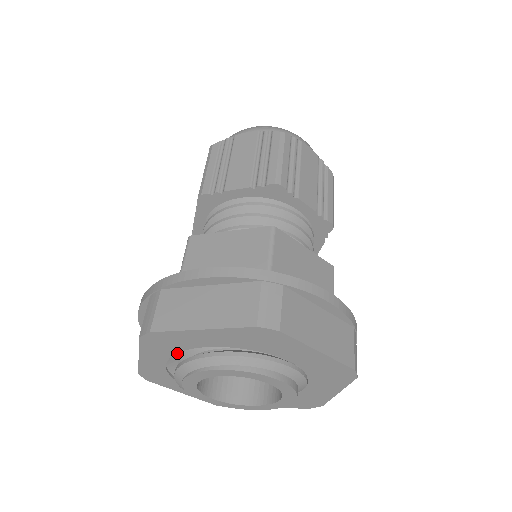
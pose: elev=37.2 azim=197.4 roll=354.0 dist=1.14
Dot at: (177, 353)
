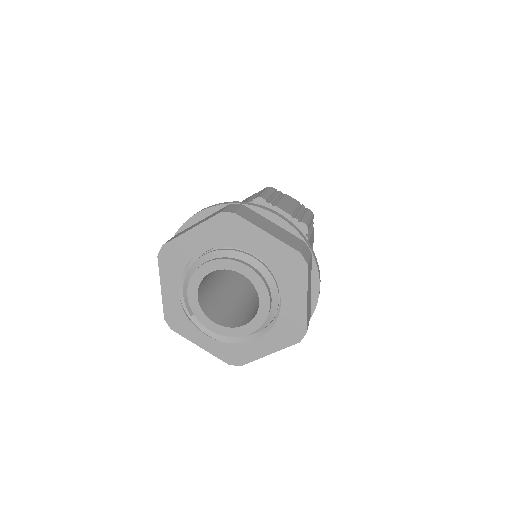
Dot at: occluded
